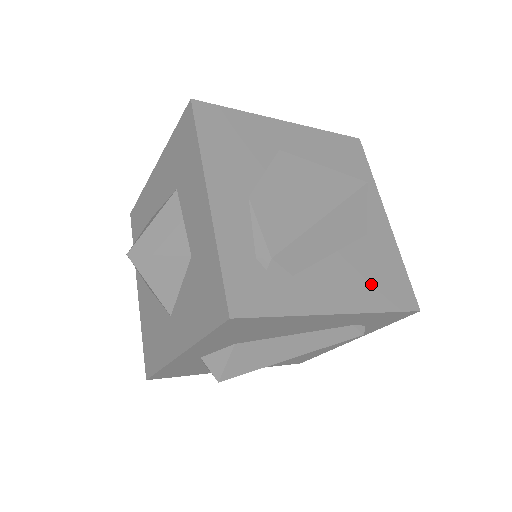
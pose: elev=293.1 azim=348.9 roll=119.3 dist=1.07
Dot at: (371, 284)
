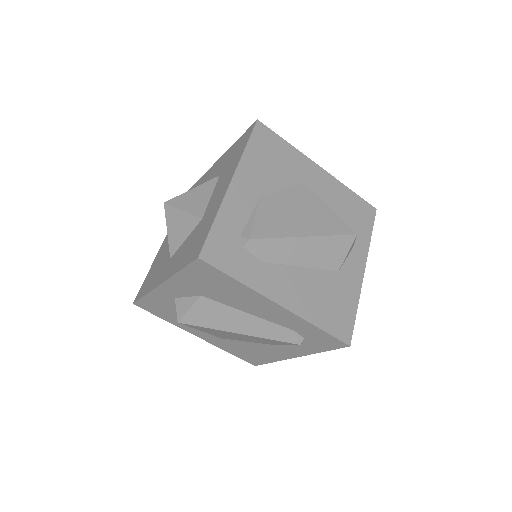
Dot at: (320, 304)
